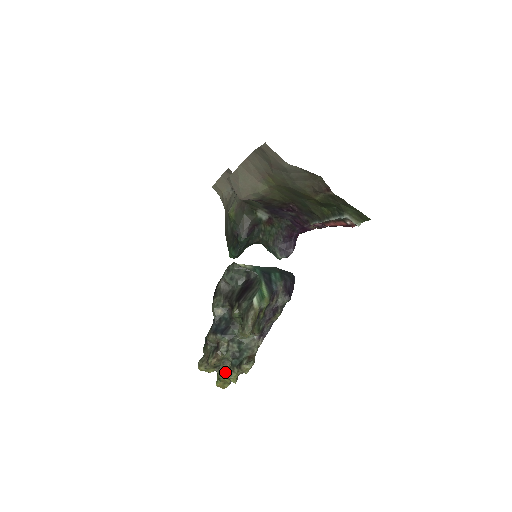
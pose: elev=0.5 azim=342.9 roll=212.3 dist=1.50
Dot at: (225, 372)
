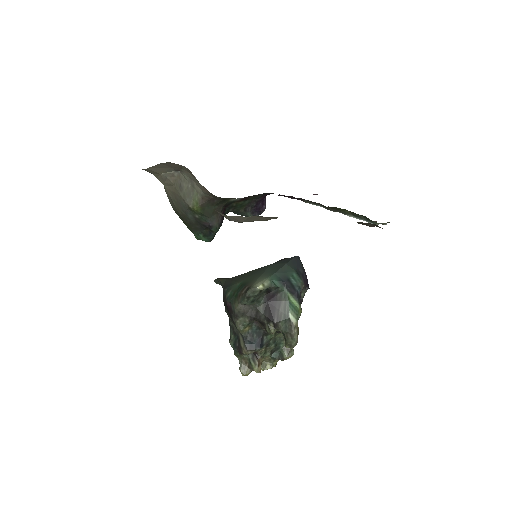
Dot at: (265, 363)
